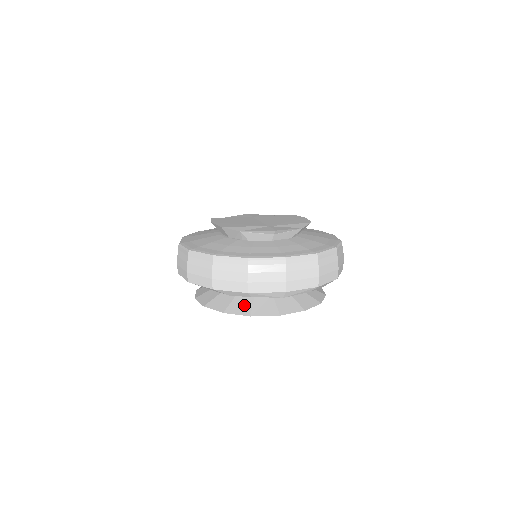
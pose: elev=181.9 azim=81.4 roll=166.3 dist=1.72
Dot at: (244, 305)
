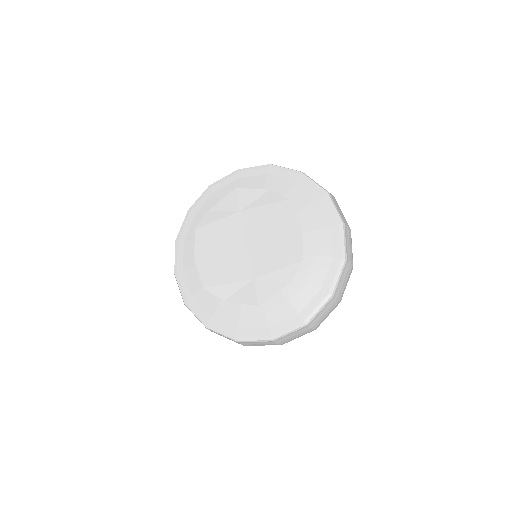
Dot at: occluded
